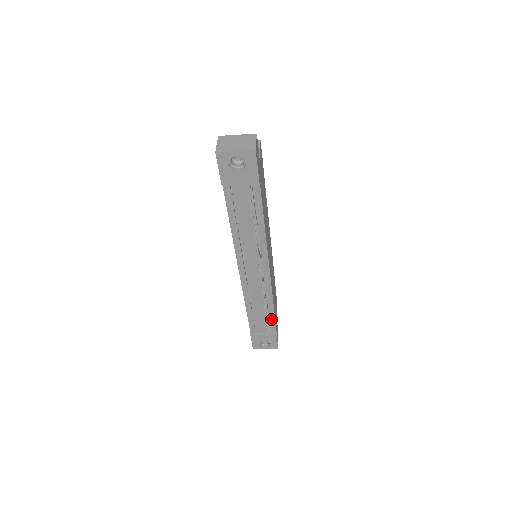
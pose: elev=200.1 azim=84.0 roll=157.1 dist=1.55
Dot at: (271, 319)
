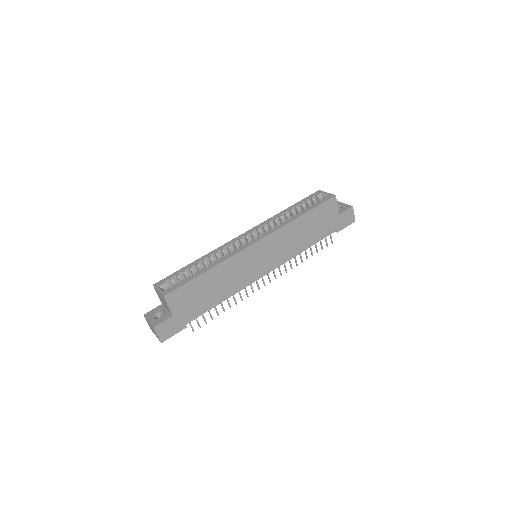
Dot at: occluded
